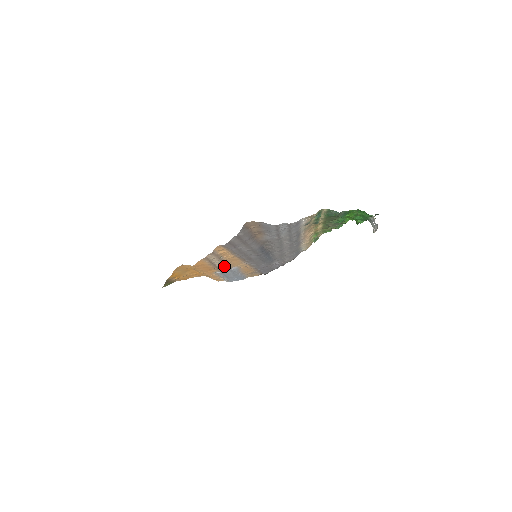
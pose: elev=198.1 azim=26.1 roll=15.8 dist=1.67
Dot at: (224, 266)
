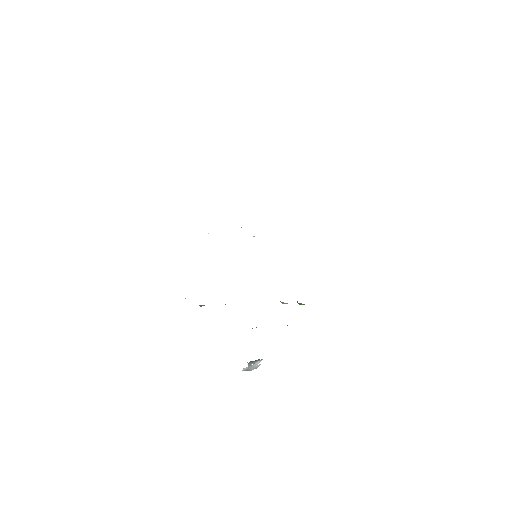
Dot at: occluded
